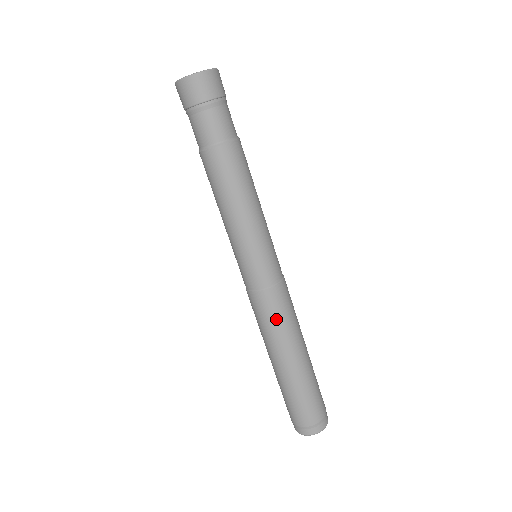
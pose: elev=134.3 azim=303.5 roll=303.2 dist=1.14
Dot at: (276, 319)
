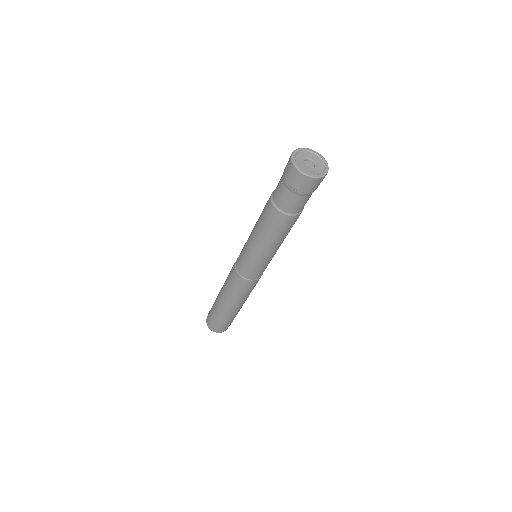
Dot at: occluded
